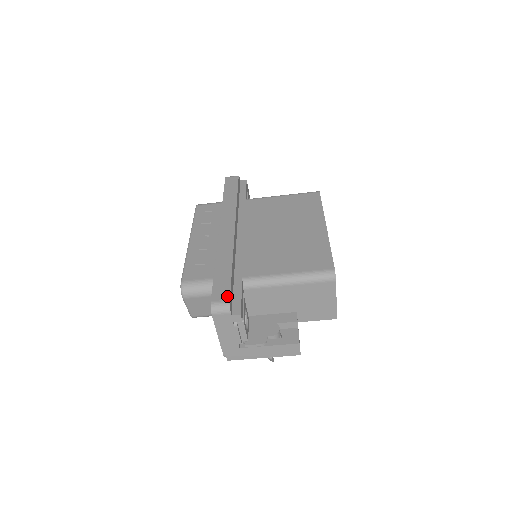
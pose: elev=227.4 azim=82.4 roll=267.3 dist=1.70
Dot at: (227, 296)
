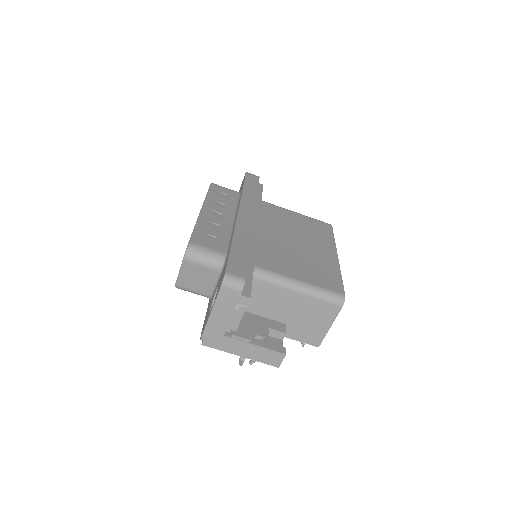
Dot at: (243, 274)
